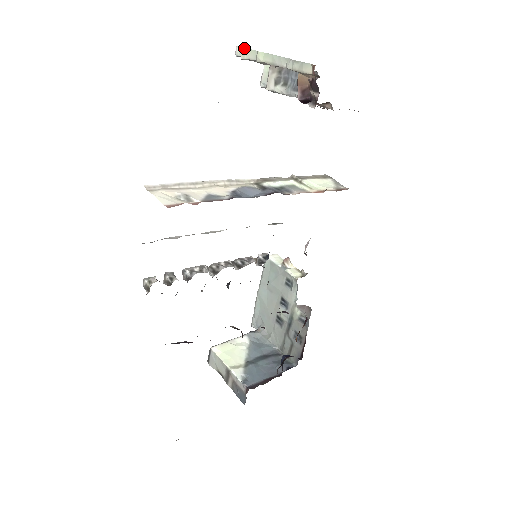
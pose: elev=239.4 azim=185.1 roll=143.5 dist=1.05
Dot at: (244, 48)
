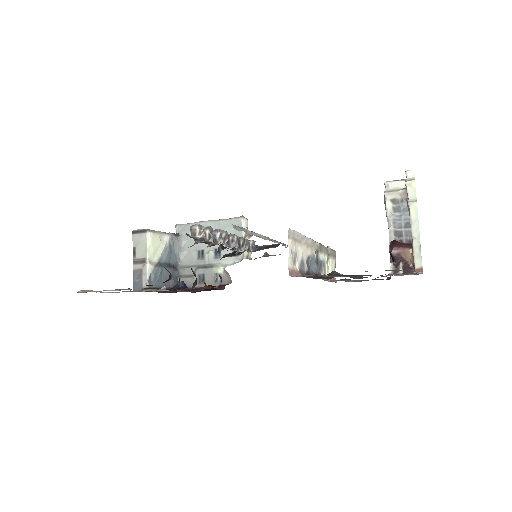
Dot at: occluded
